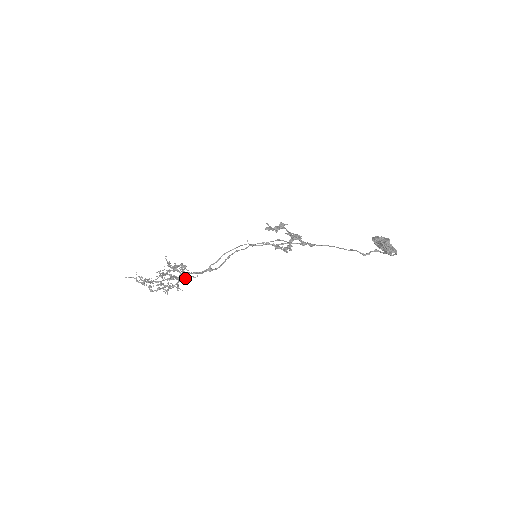
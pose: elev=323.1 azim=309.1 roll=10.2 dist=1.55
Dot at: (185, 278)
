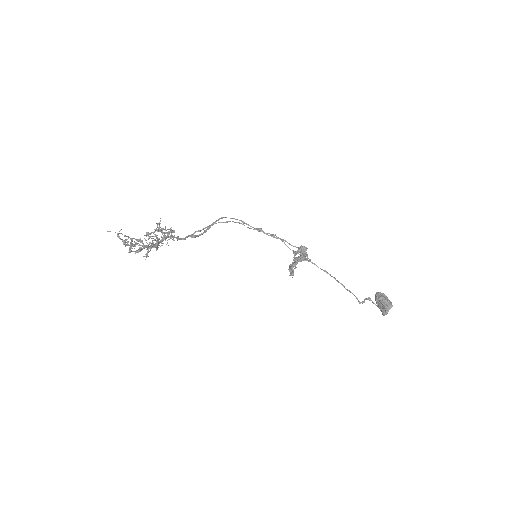
Dot at: occluded
